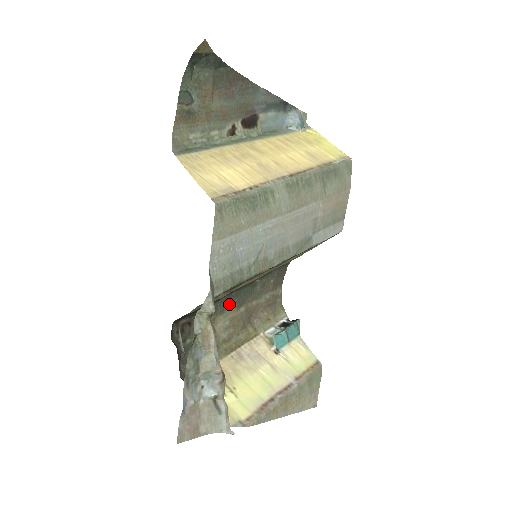
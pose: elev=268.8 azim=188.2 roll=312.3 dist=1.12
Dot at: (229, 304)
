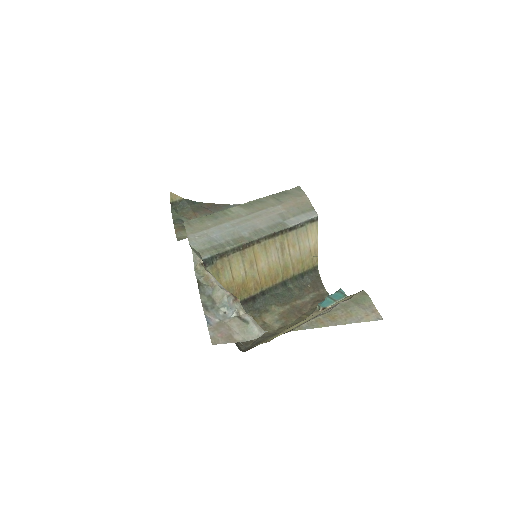
Dot at: (270, 305)
